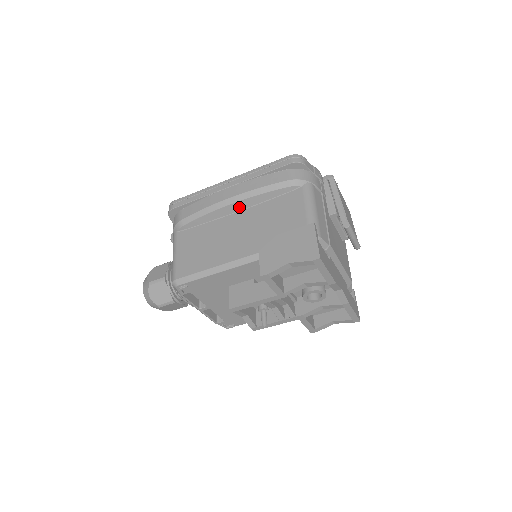
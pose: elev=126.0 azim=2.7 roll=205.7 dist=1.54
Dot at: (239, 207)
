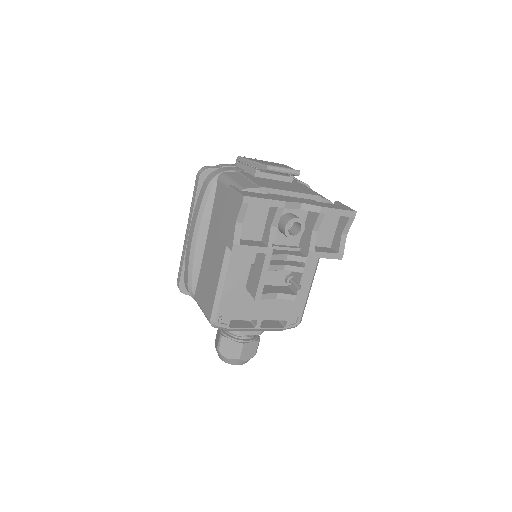
Dot at: (203, 237)
